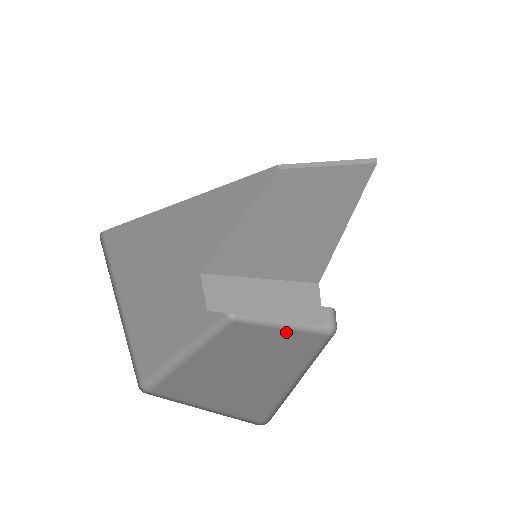
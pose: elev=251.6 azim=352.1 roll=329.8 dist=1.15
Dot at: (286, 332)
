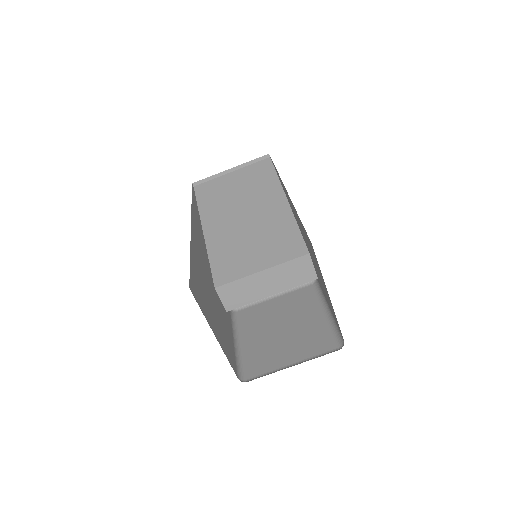
Dot at: (284, 297)
